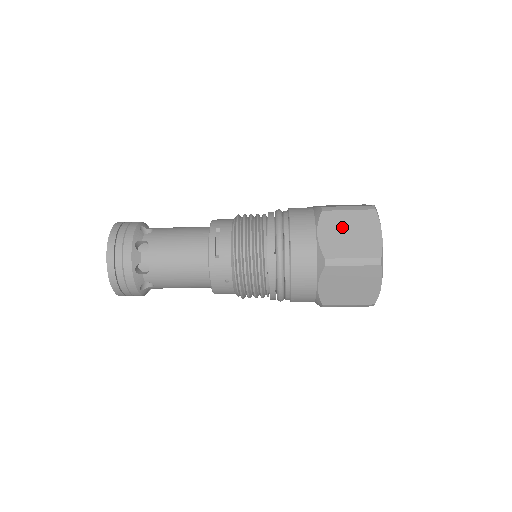
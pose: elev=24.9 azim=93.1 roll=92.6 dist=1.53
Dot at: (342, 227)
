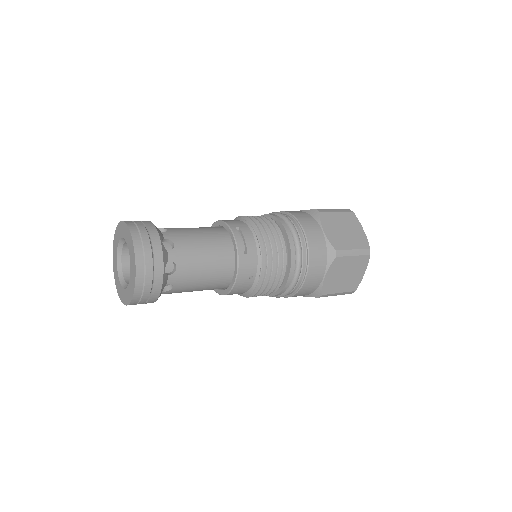
Dot at: (338, 225)
